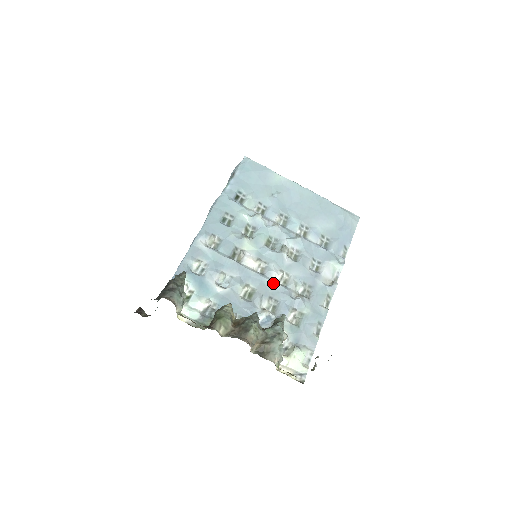
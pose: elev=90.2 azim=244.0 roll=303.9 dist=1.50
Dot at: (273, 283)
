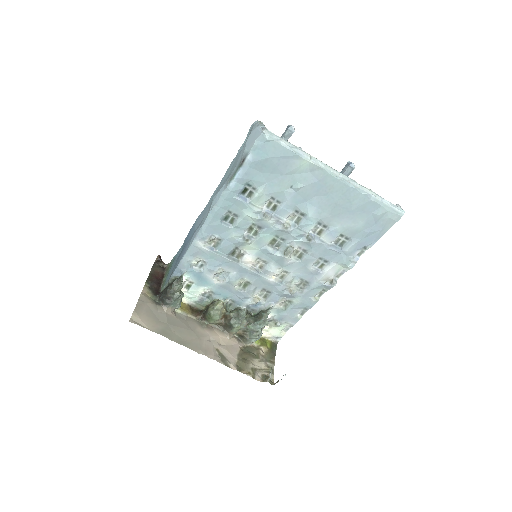
Dot at: (268, 280)
